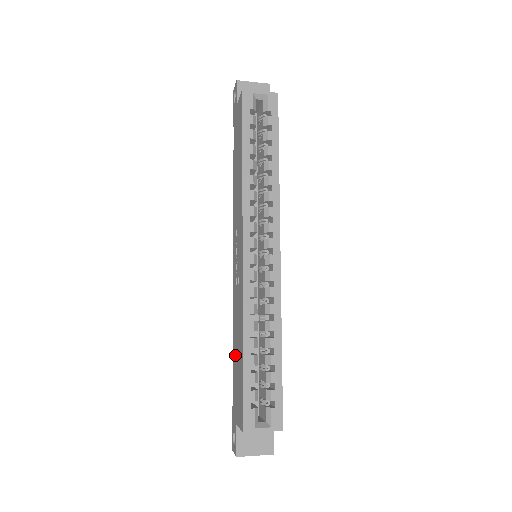
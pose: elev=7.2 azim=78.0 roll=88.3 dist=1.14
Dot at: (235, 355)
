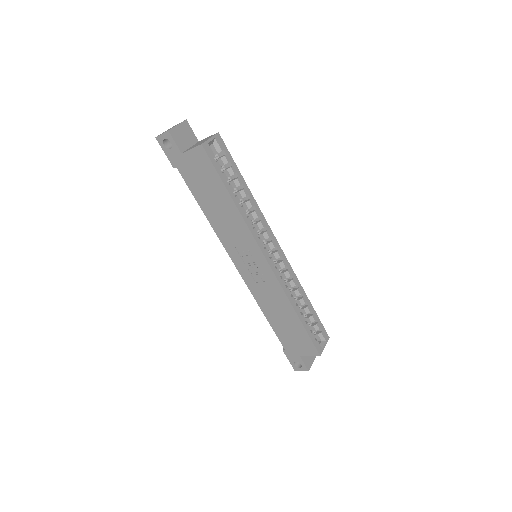
Dot at: (277, 322)
